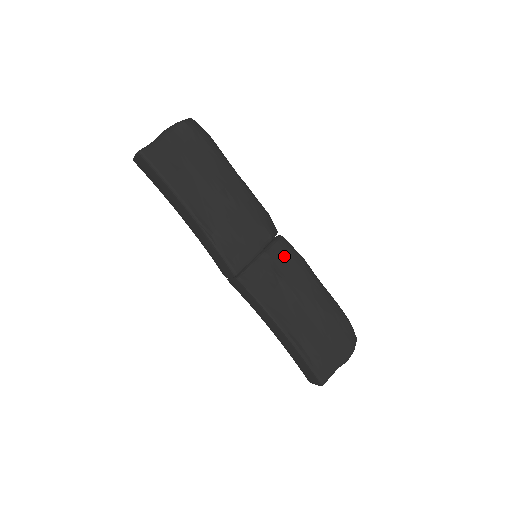
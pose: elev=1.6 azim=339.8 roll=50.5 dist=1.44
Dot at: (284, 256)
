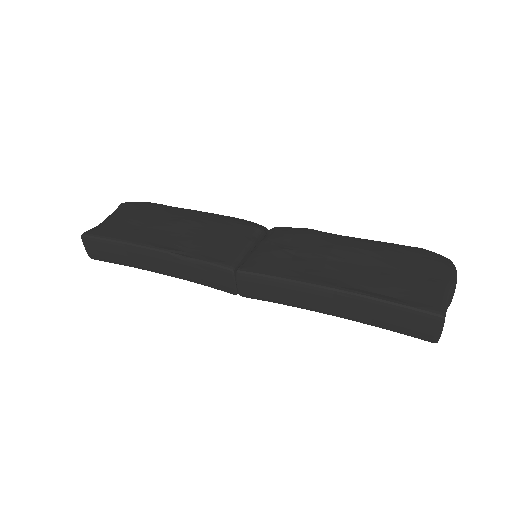
Dot at: (284, 235)
